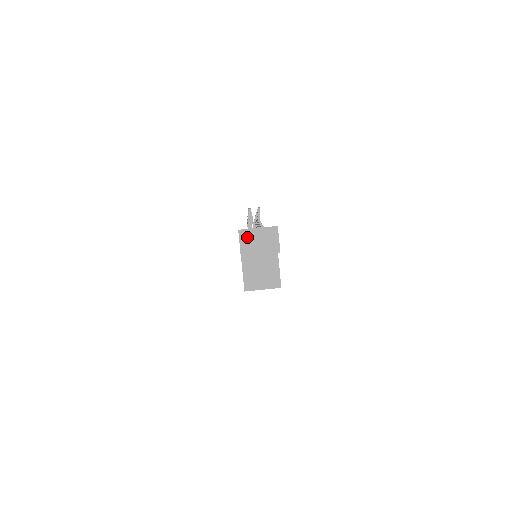
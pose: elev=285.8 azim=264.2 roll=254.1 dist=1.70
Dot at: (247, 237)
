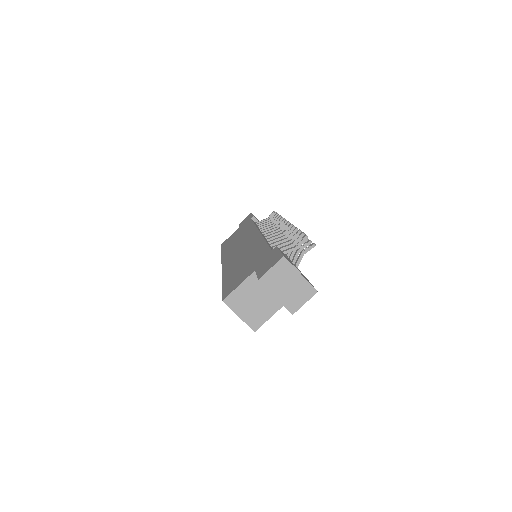
Dot at: (283, 270)
